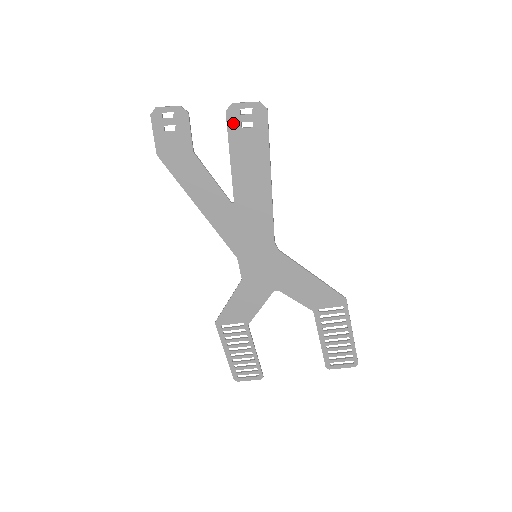
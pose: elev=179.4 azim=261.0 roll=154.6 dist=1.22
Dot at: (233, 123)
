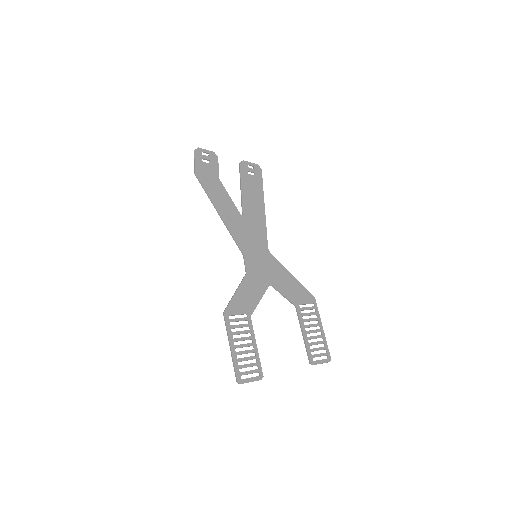
Dot at: (243, 170)
